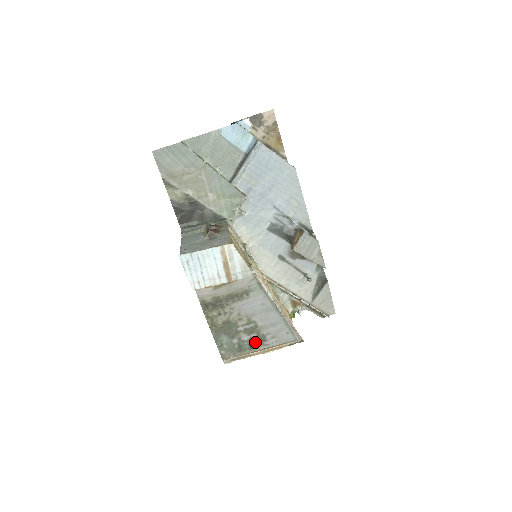
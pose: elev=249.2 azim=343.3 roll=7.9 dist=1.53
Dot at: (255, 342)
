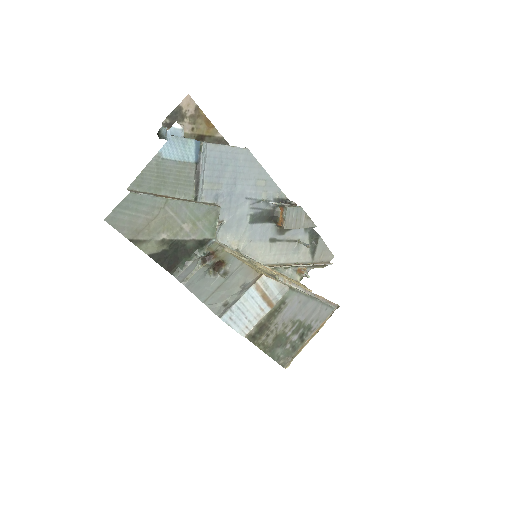
Dot at: (304, 335)
